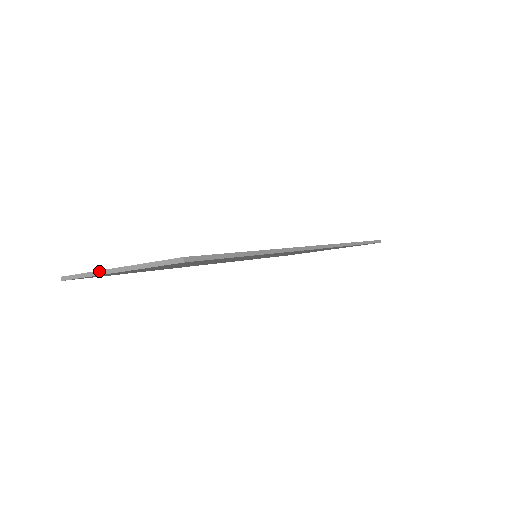
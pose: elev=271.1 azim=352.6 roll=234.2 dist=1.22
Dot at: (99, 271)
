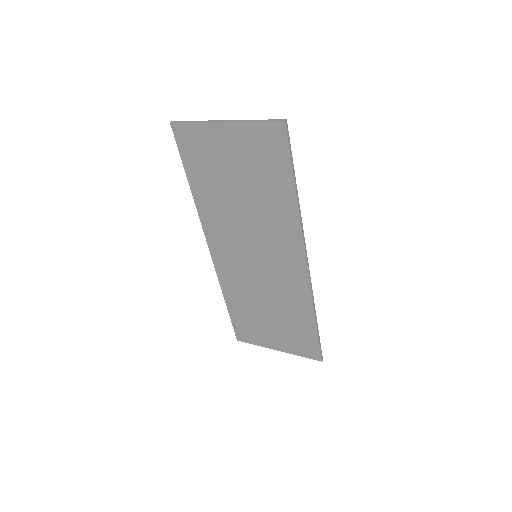
Dot at: (211, 120)
